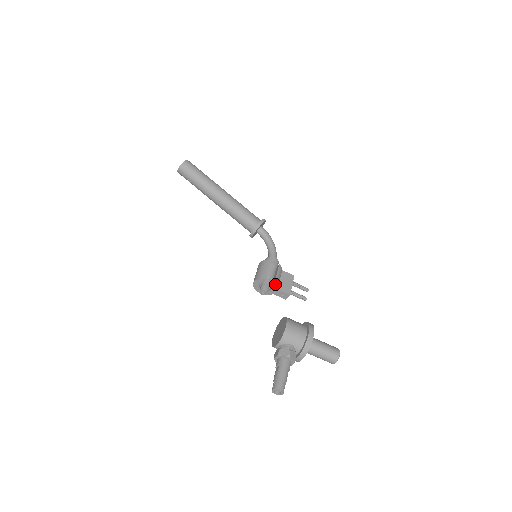
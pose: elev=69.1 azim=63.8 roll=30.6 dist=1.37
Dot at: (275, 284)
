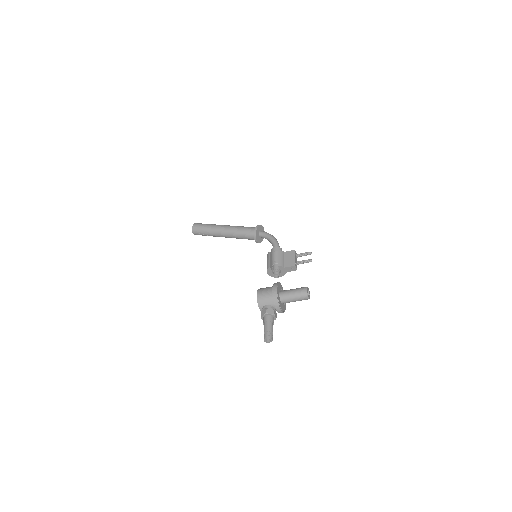
Dot at: (279, 266)
